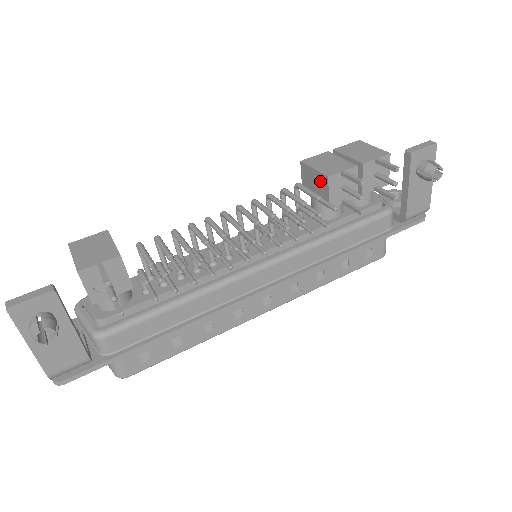
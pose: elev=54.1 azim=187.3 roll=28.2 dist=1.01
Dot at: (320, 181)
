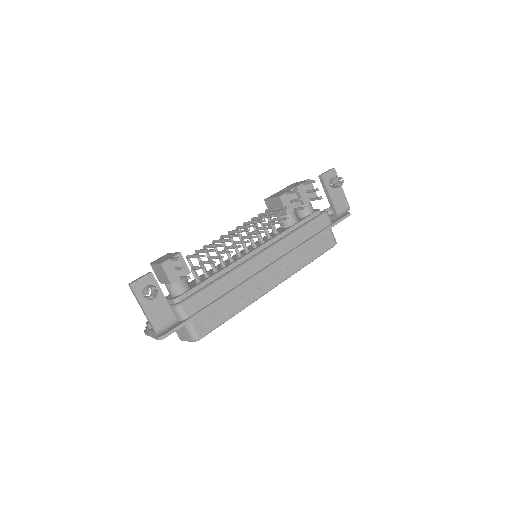
Dot at: (277, 202)
